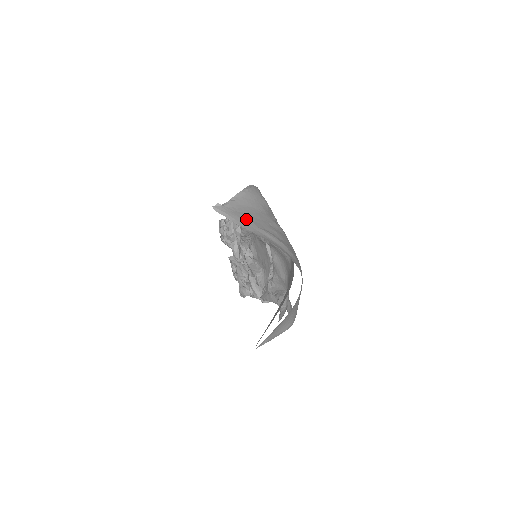
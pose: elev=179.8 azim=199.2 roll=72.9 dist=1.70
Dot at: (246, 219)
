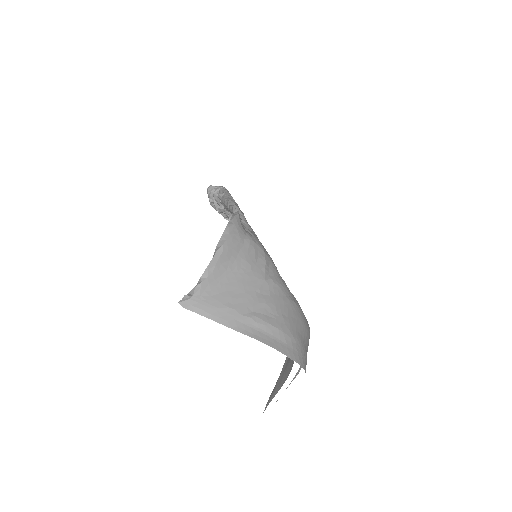
Dot at: (225, 306)
